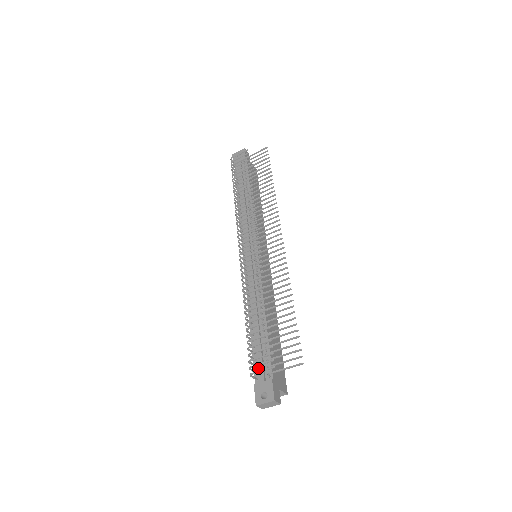
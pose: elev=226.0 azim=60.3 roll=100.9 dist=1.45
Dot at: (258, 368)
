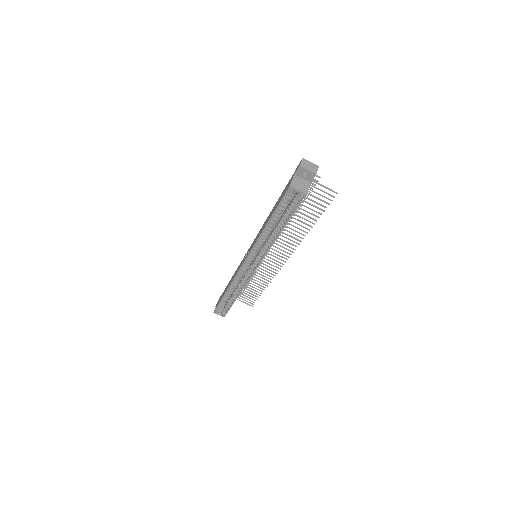
Dot at: occluded
